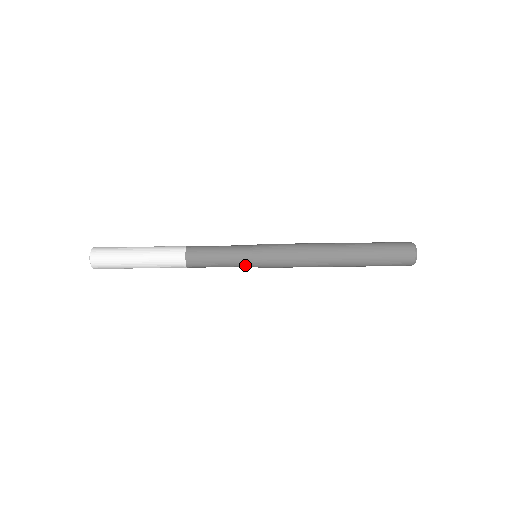
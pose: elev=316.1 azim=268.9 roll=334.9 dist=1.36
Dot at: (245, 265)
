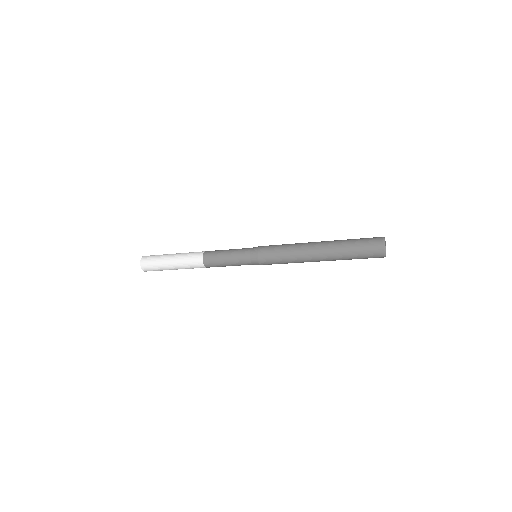
Dot at: (245, 254)
